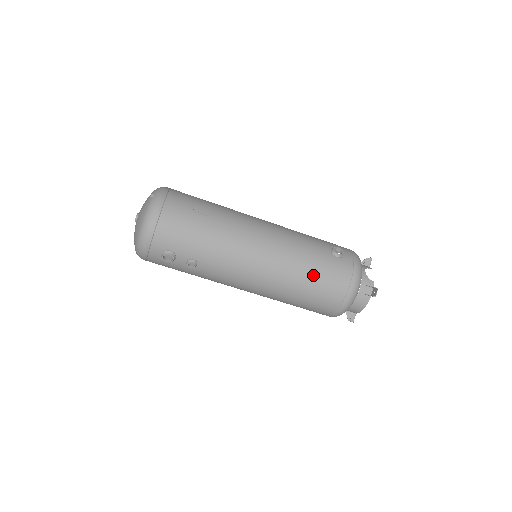
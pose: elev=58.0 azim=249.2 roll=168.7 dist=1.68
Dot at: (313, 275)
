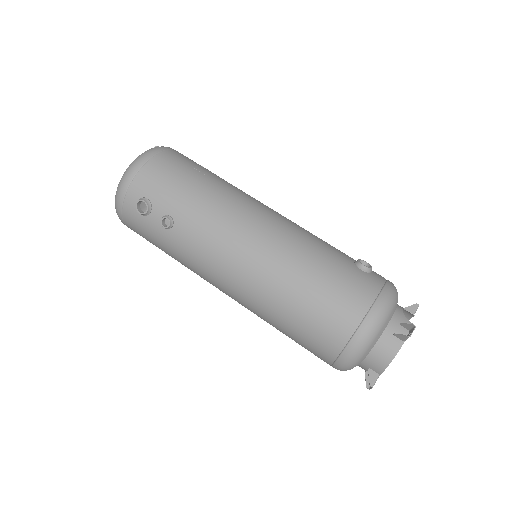
Dot at: (319, 276)
